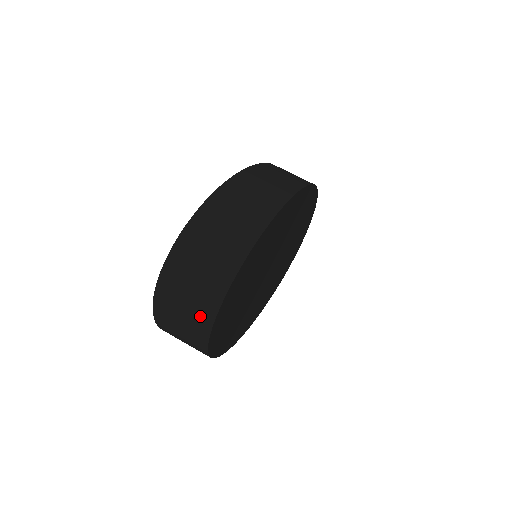
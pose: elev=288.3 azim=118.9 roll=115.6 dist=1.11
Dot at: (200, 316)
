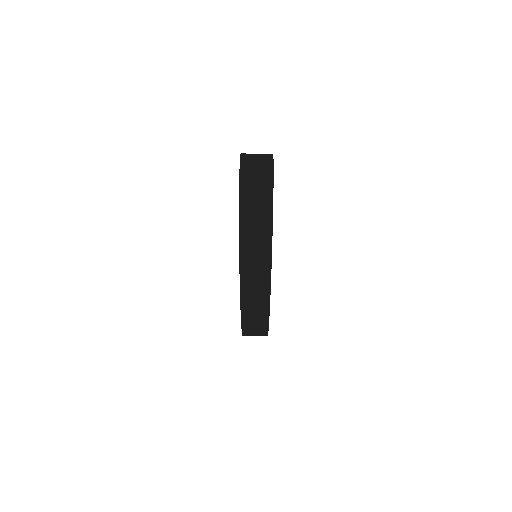
Dot at: (266, 172)
